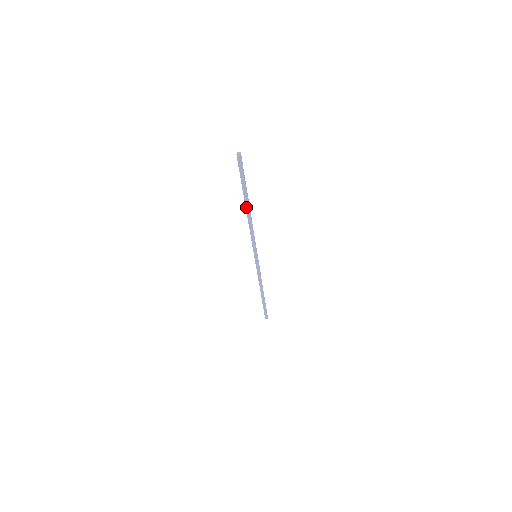
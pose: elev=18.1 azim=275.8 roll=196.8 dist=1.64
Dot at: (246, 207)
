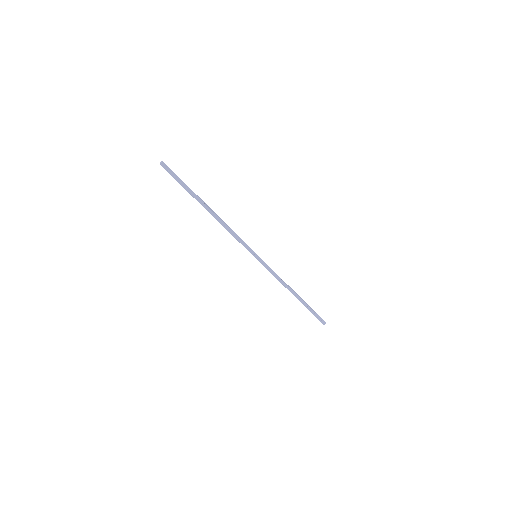
Dot at: (206, 209)
